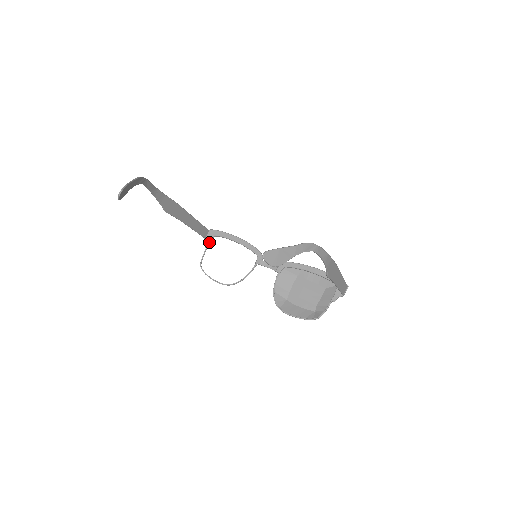
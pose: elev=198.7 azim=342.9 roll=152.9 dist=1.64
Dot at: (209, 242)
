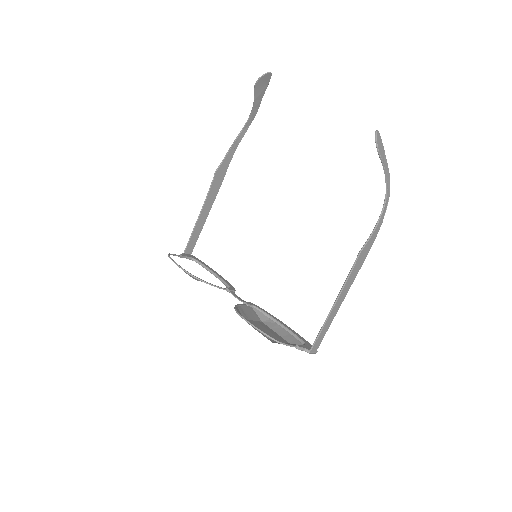
Dot at: (186, 256)
